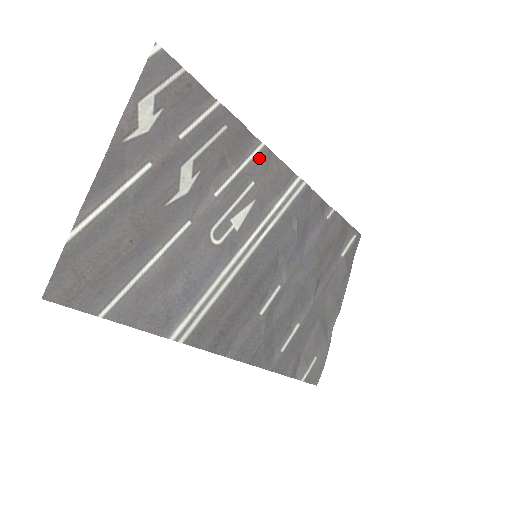
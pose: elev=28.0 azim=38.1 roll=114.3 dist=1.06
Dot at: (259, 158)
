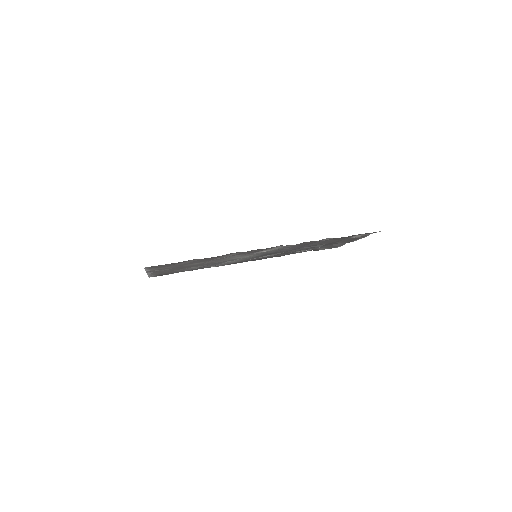
Dot at: (241, 253)
